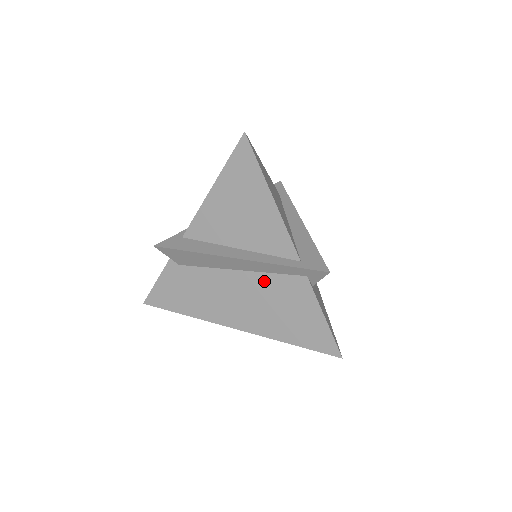
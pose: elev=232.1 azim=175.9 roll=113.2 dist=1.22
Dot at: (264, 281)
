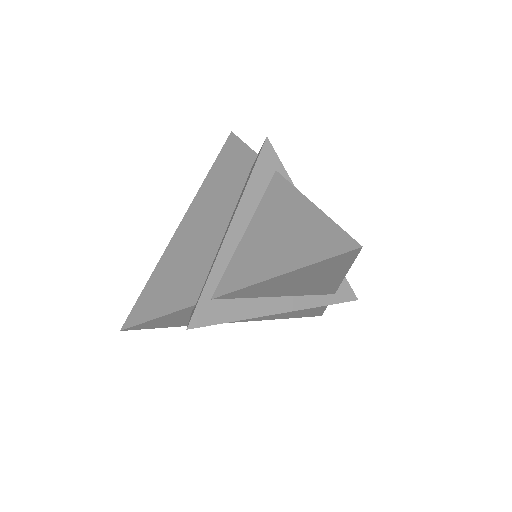
Dot at: occluded
